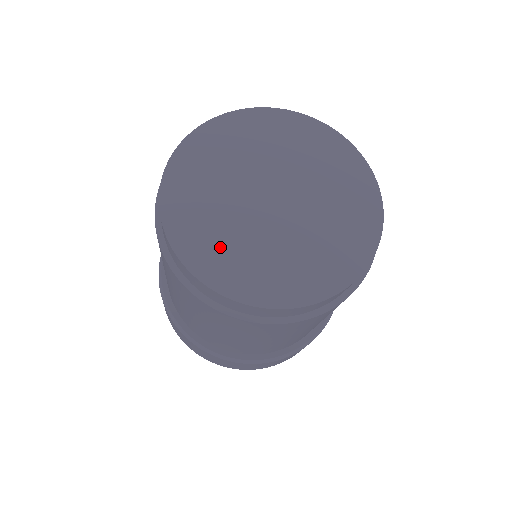
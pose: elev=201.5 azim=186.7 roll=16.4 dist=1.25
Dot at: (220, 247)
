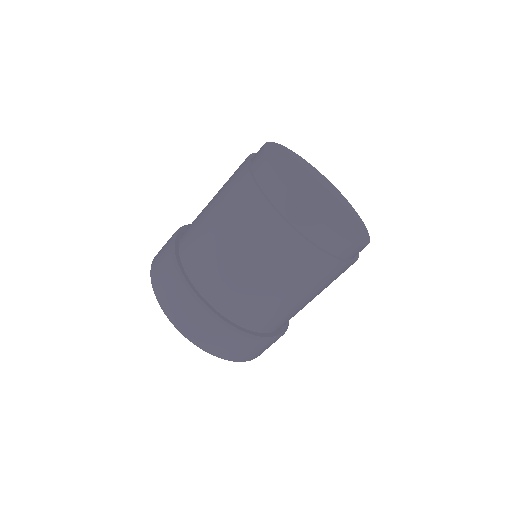
Dot at: (322, 212)
